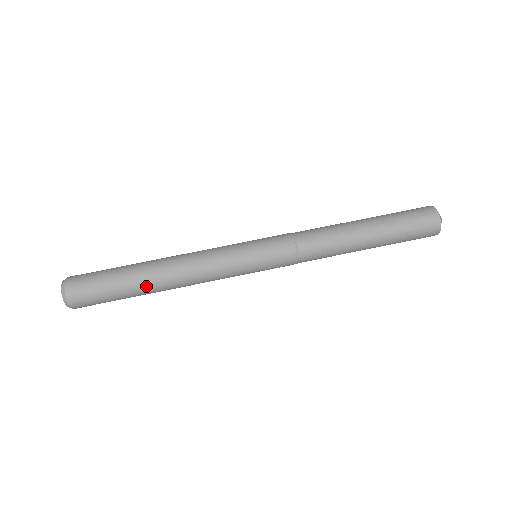
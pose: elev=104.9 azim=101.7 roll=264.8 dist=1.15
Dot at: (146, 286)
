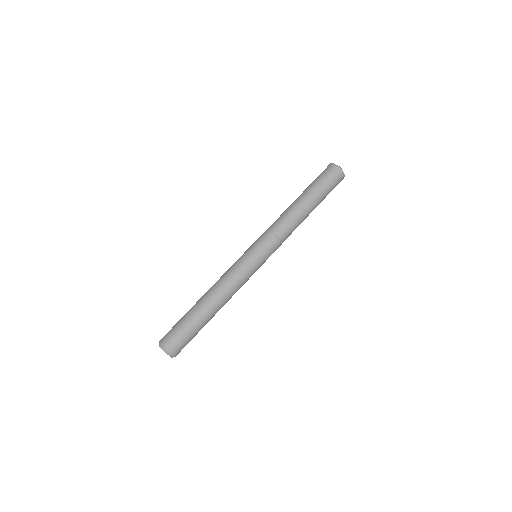
Dot at: (205, 311)
